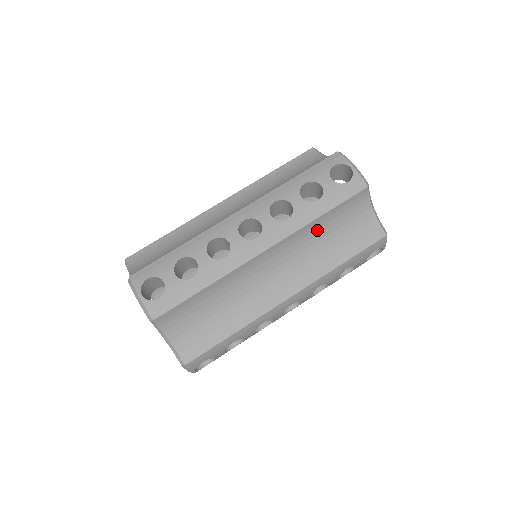
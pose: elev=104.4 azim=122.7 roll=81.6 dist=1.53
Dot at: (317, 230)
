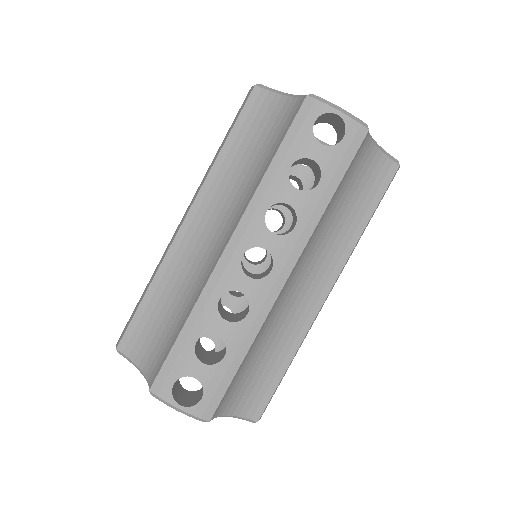
Dot at: (329, 213)
